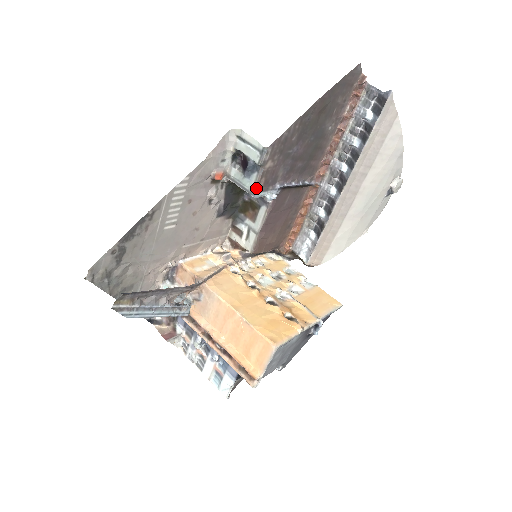
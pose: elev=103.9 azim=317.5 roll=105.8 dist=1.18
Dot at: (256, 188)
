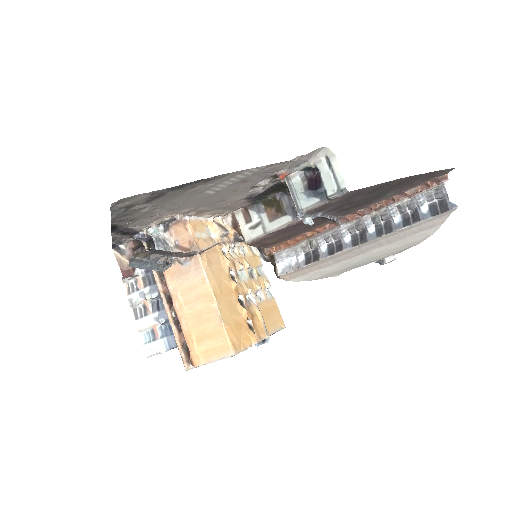
Dot at: (308, 211)
